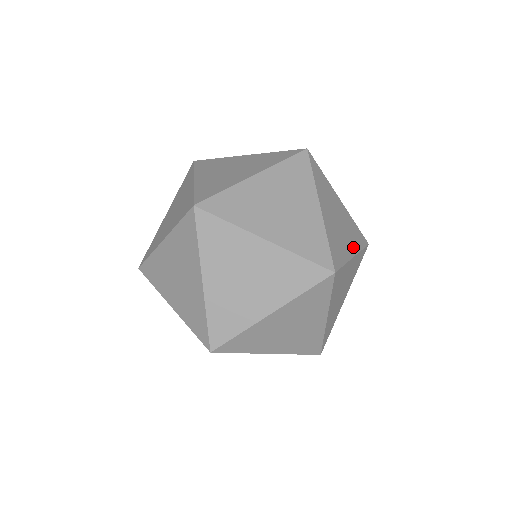
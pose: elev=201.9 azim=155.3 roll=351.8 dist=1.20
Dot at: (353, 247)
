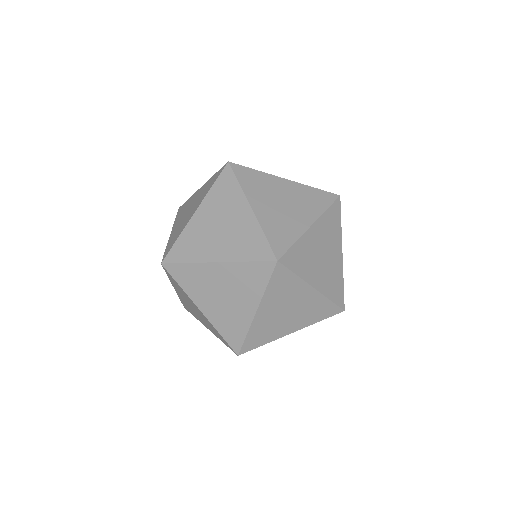
Dot at: (299, 325)
